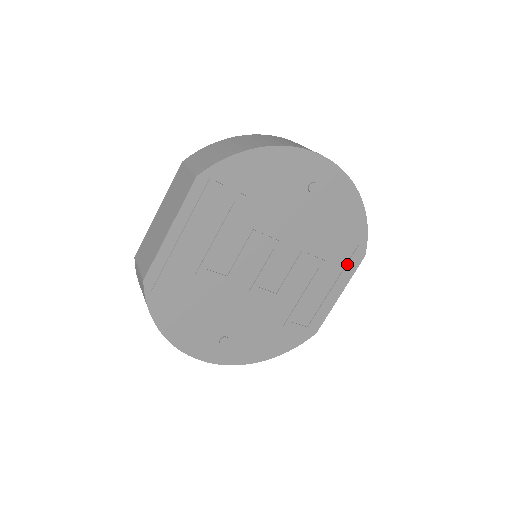
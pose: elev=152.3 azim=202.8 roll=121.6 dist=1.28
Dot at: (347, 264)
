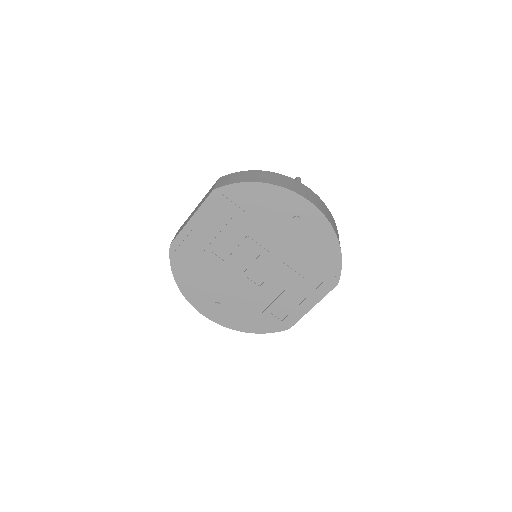
Dot at: (320, 285)
